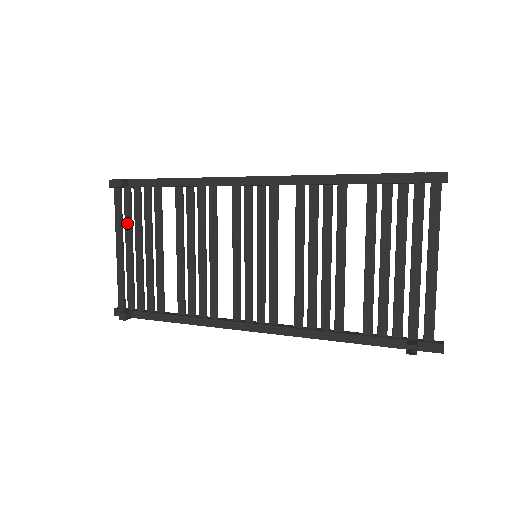
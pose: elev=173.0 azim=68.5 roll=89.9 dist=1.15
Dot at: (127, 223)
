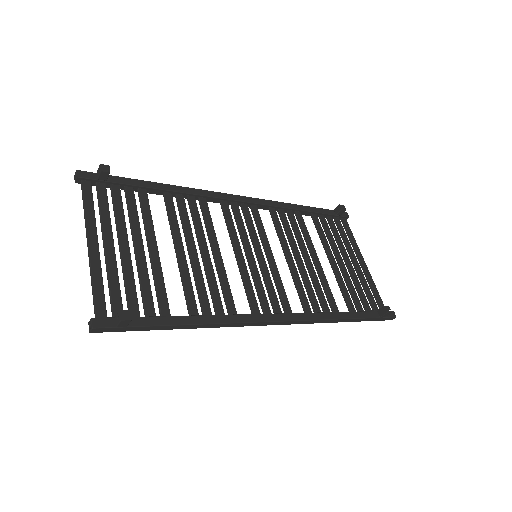
Dot at: (105, 217)
